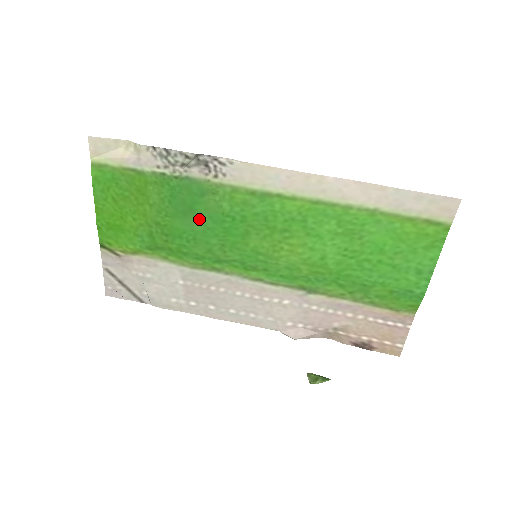
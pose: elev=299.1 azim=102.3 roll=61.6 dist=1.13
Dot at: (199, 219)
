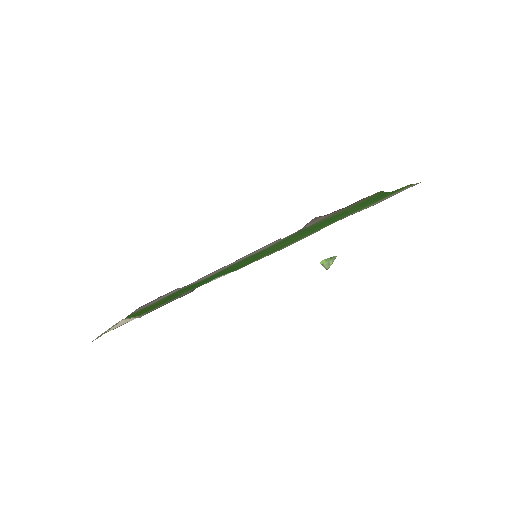
Dot at: occluded
